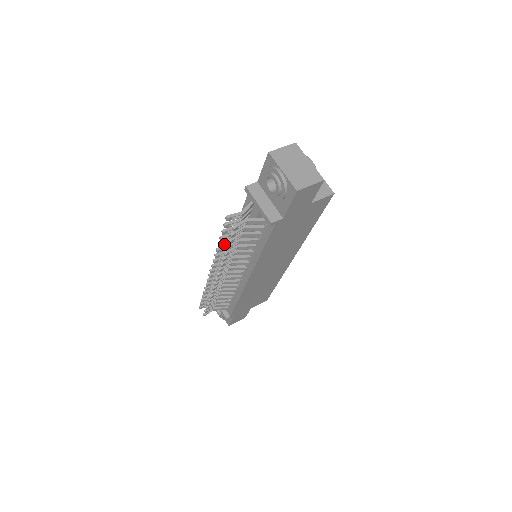
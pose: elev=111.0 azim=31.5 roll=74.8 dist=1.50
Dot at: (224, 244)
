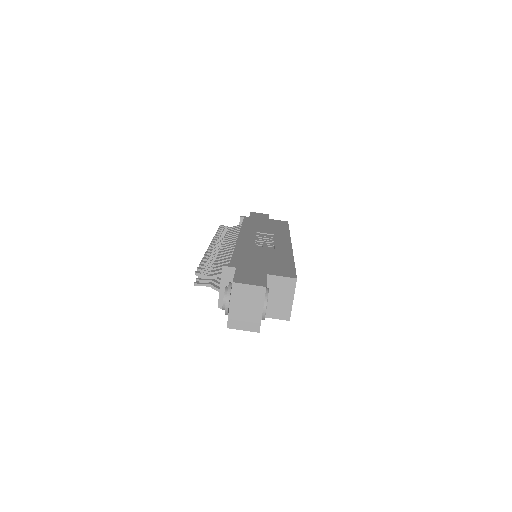
Dot at: (208, 260)
